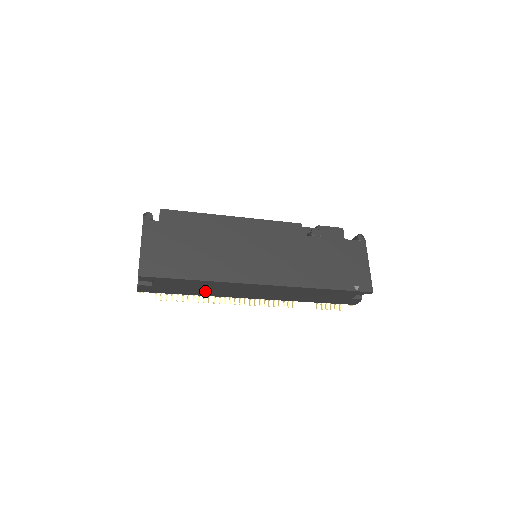
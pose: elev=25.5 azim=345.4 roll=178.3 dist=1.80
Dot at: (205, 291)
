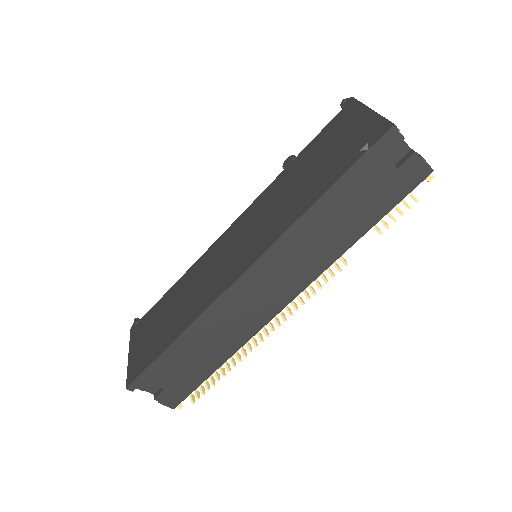
Dot at: (220, 346)
